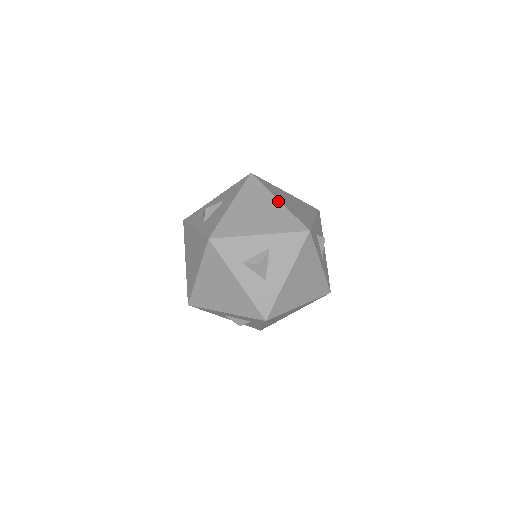
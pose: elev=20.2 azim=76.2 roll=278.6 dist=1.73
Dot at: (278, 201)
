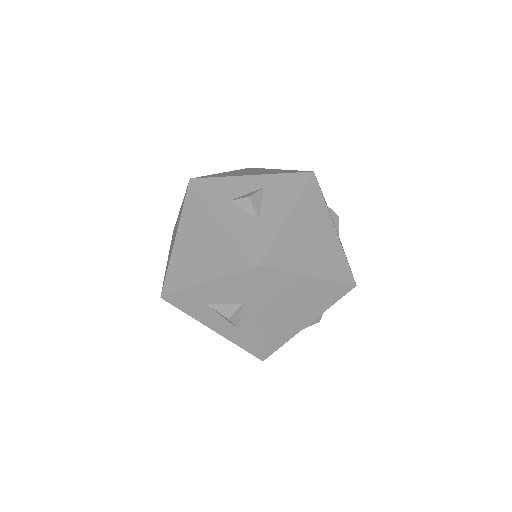
Dot at: (277, 169)
